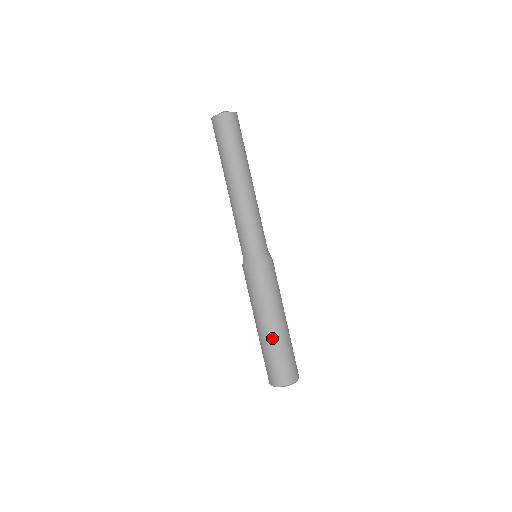
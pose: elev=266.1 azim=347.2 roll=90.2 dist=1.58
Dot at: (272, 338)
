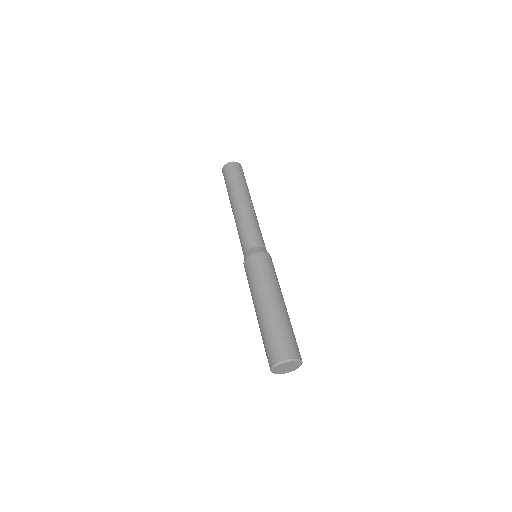
Dot at: (286, 313)
